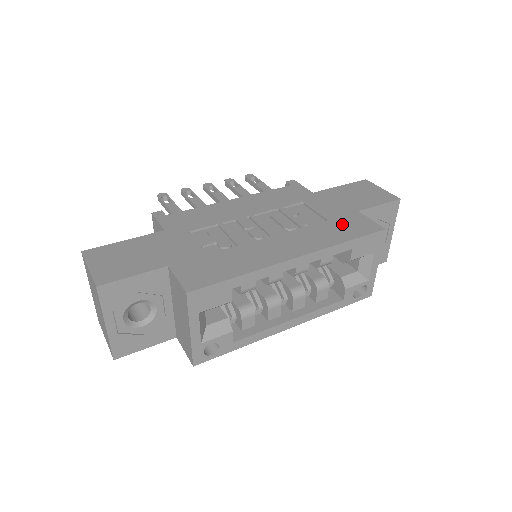
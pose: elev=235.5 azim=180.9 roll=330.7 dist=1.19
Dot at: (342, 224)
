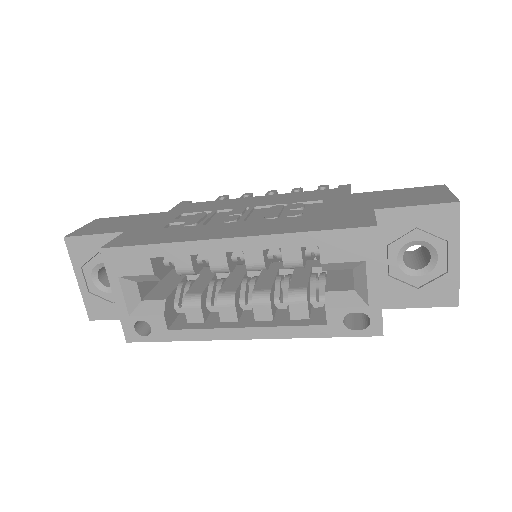
Dot at: (330, 218)
